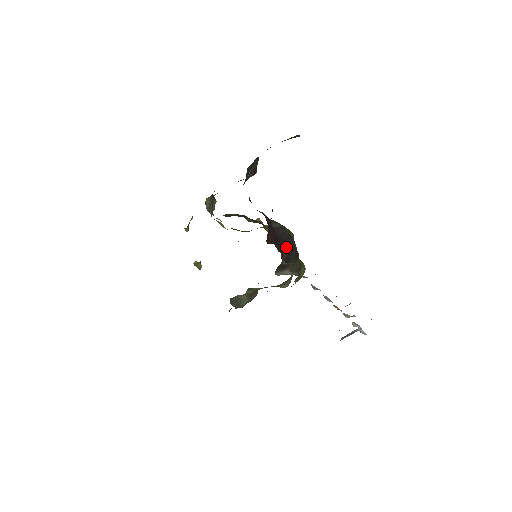
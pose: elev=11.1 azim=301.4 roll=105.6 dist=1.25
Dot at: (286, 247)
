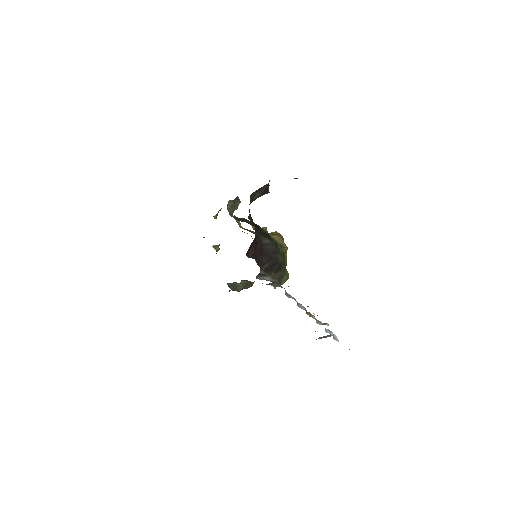
Dot at: (268, 260)
